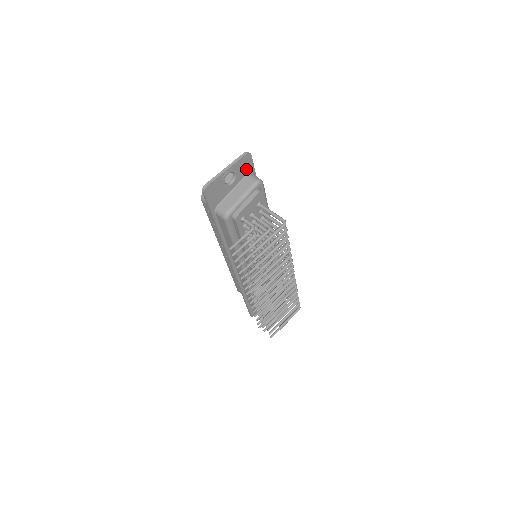
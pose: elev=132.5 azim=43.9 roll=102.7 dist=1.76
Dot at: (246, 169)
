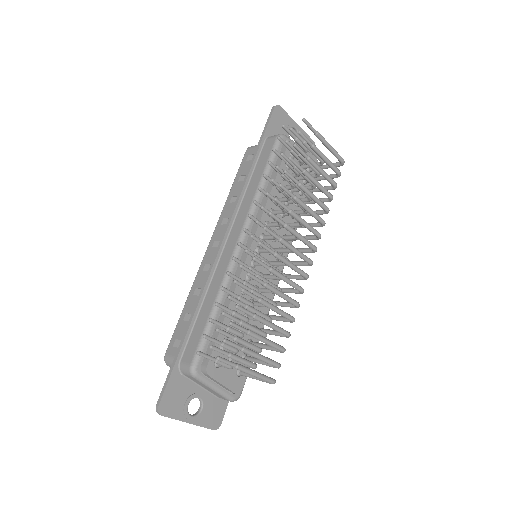
Dot at: occluded
